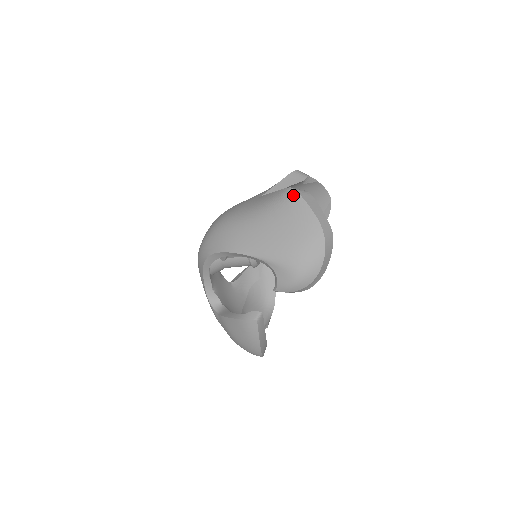
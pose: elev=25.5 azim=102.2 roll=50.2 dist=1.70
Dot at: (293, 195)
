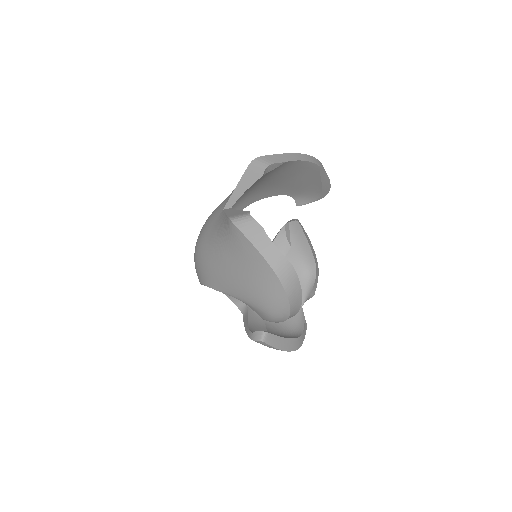
Dot at: (233, 229)
